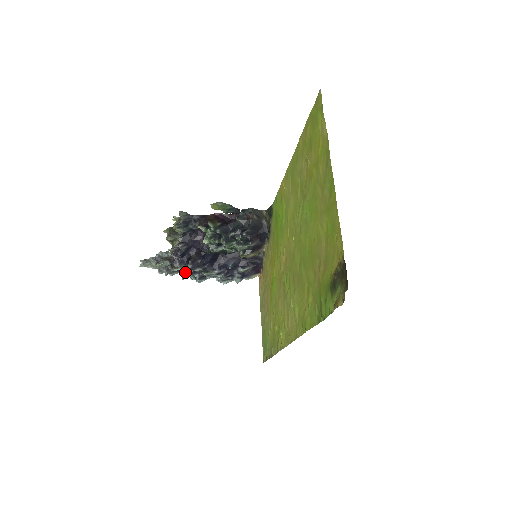
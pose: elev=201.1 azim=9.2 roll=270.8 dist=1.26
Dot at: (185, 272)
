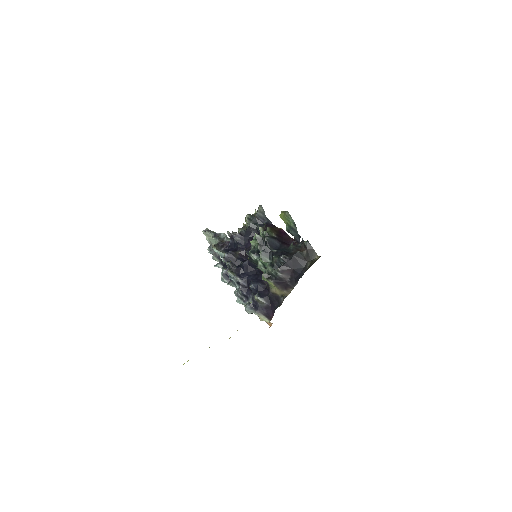
Dot at: (221, 261)
